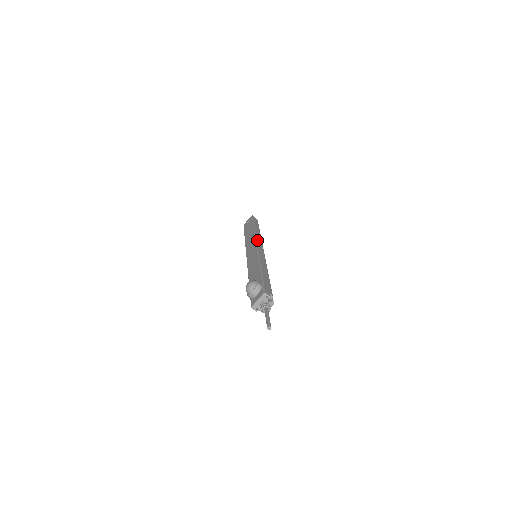
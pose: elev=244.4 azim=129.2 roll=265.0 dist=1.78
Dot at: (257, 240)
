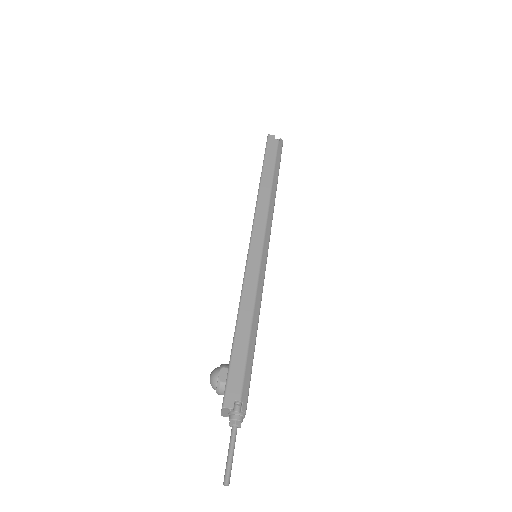
Dot at: (255, 222)
